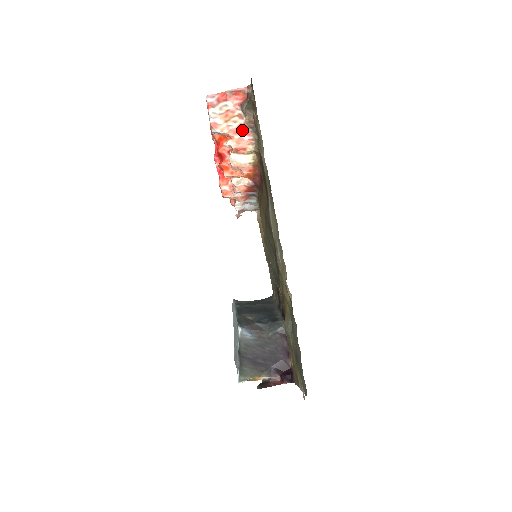
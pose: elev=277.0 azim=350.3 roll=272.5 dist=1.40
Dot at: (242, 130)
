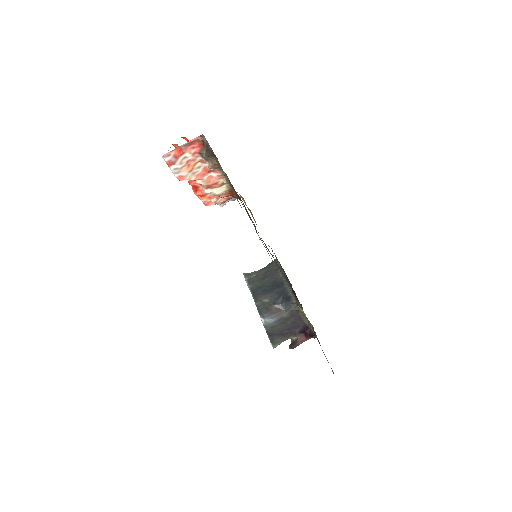
Dot at: (208, 171)
